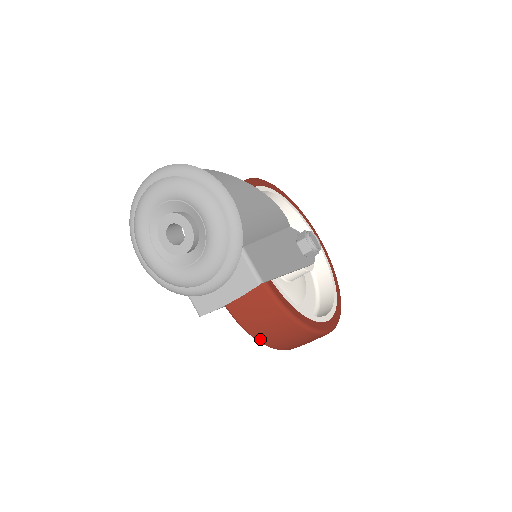
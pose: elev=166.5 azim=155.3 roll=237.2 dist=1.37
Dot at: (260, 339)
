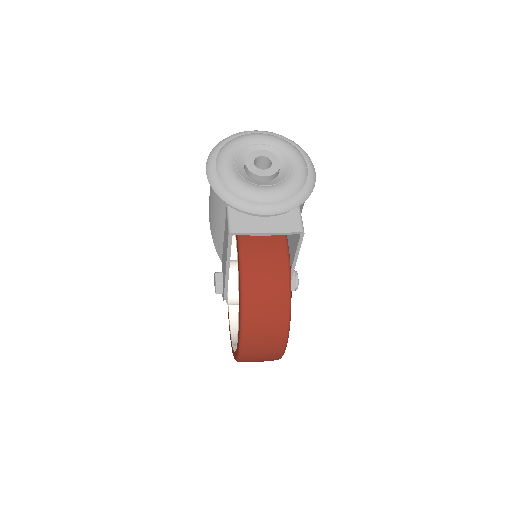
Dot at: (247, 299)
